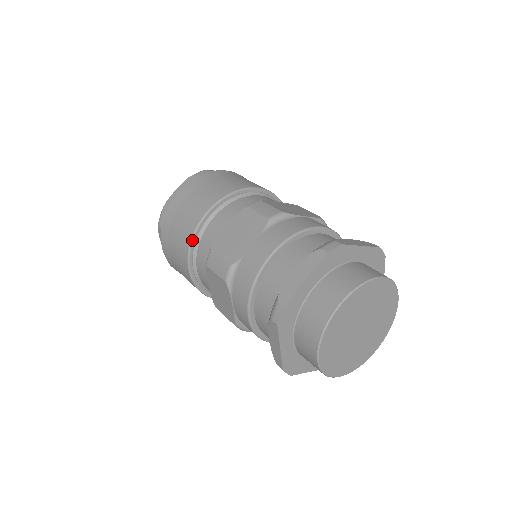
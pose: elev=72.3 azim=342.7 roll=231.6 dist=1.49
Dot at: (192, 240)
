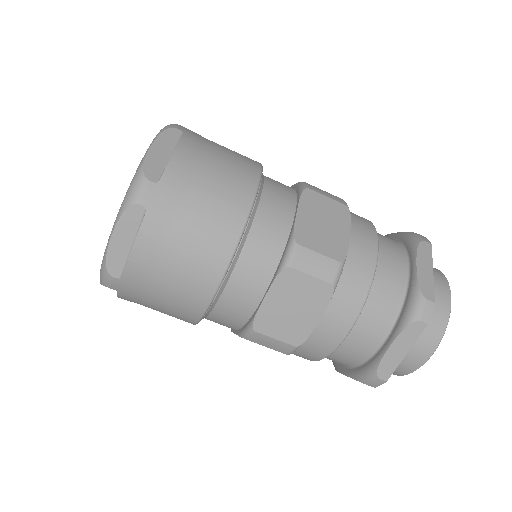
Dot at: occluded
